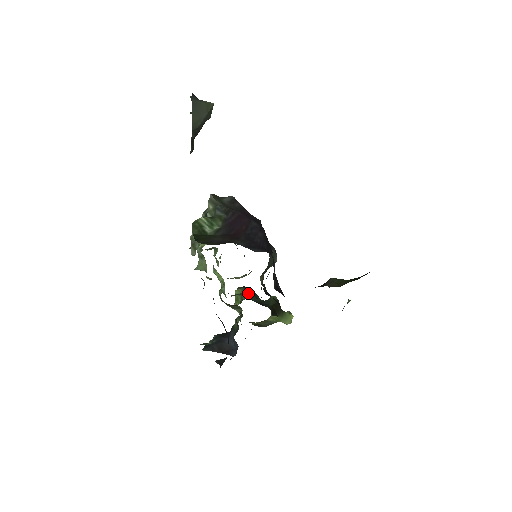
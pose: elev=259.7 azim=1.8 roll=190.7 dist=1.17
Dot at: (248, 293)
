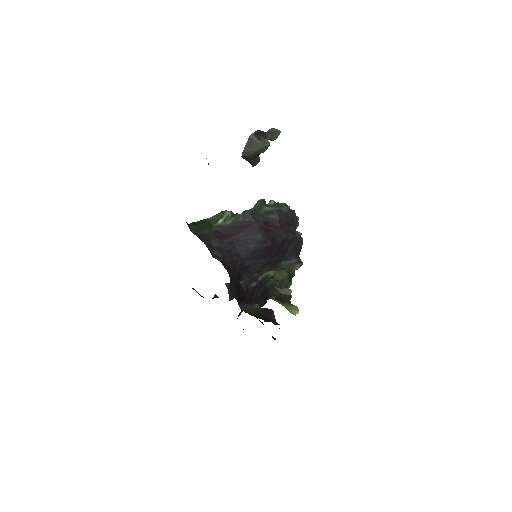
Dot at: (282, 275)
